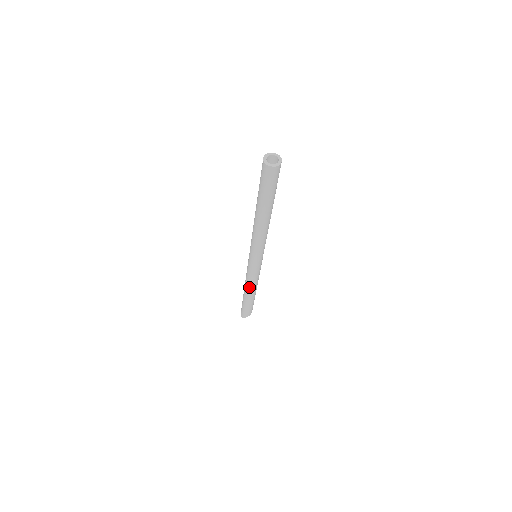
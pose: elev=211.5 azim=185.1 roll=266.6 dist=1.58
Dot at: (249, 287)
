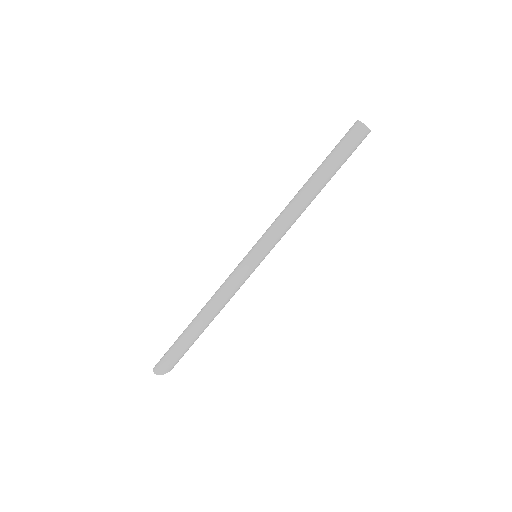
Dot at: (218, 308)
